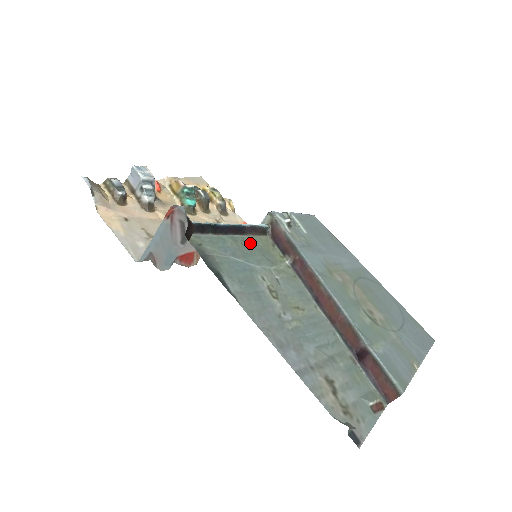
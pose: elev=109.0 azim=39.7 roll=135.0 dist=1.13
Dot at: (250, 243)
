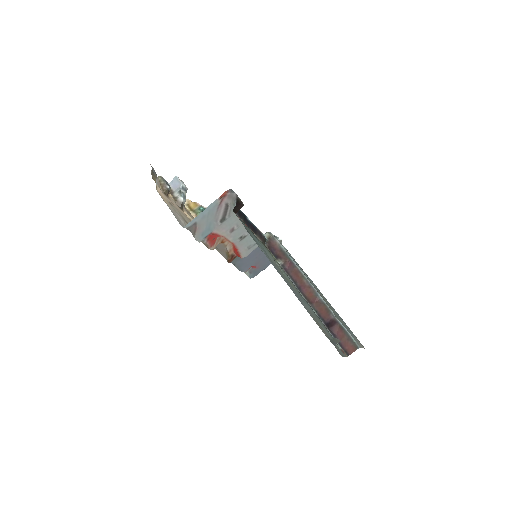
Dot at: occluded
